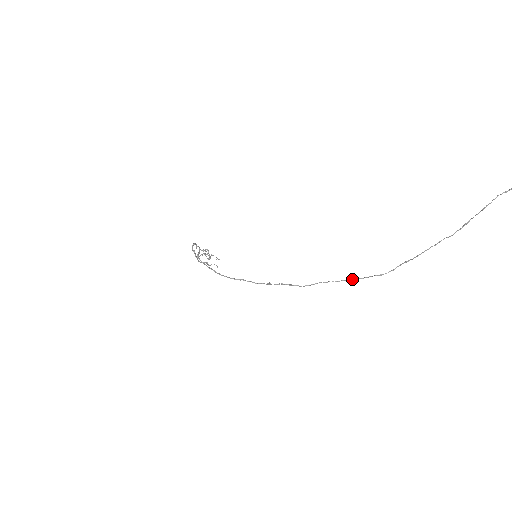
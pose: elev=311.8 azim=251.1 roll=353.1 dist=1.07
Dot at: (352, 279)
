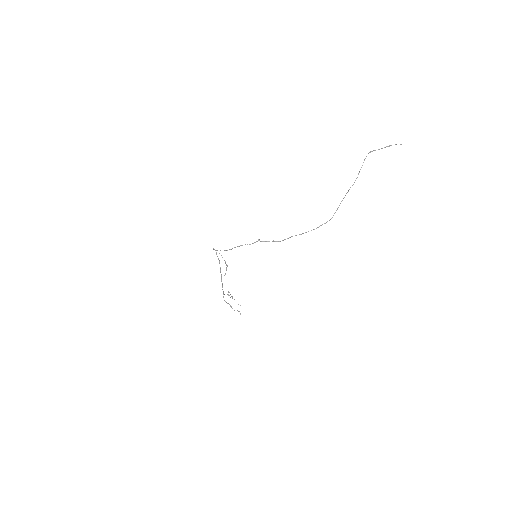
Dot at: occluded
